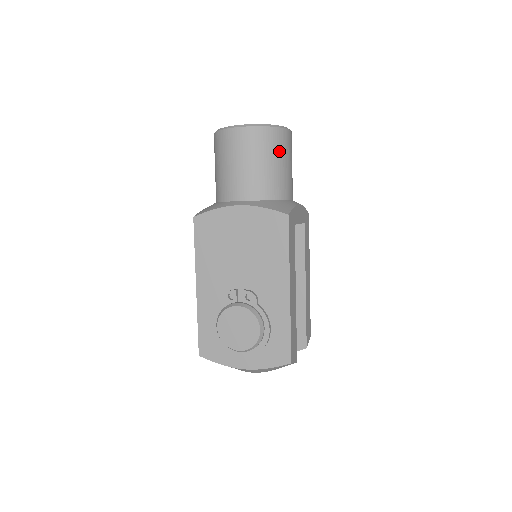
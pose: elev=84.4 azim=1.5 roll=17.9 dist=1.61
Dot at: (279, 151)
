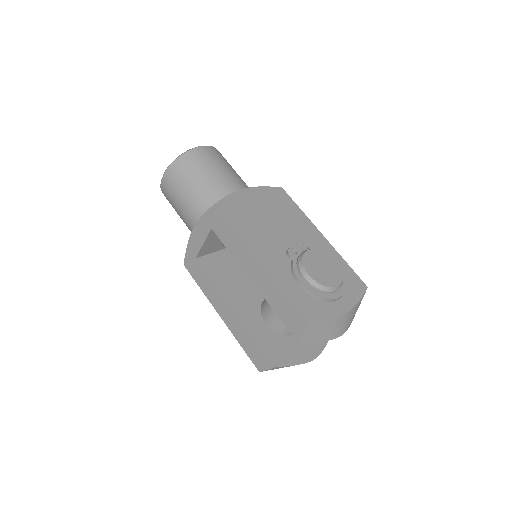
Dot at: occluded
